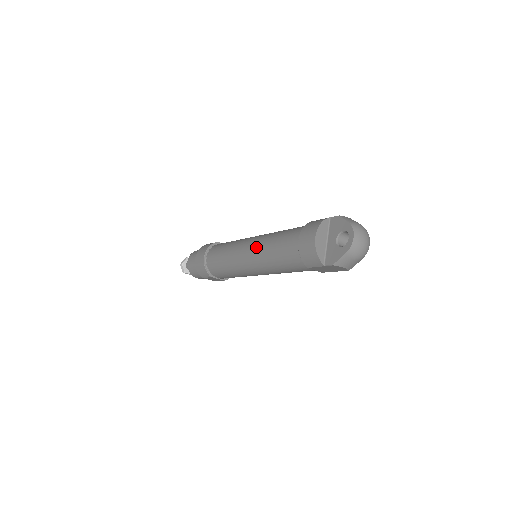
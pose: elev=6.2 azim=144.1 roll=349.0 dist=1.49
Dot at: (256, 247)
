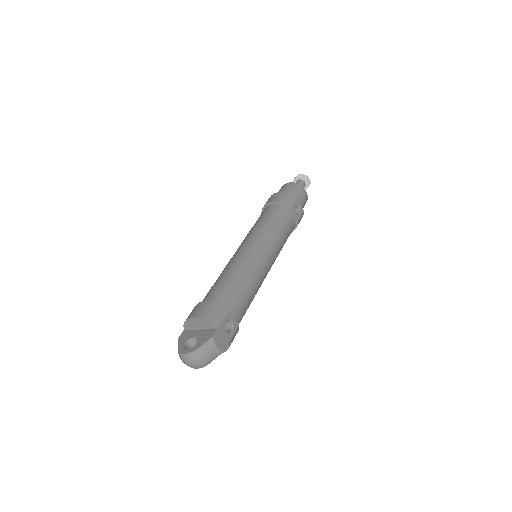
Dot at: (236, 258)
